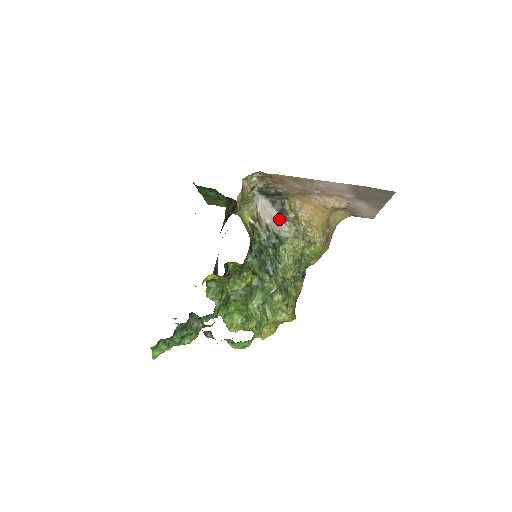
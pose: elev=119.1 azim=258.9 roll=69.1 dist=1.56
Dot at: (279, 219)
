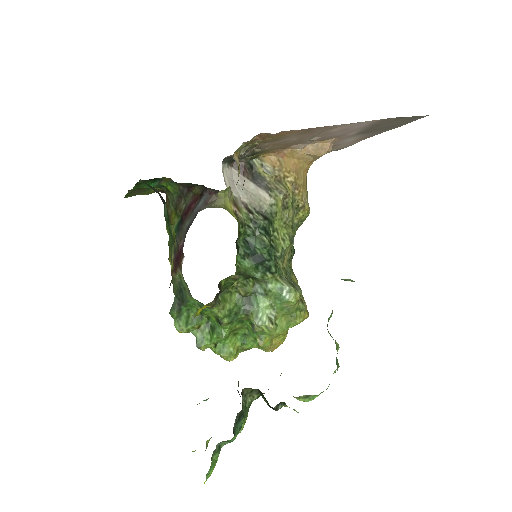
Dot at: (257, 190)
